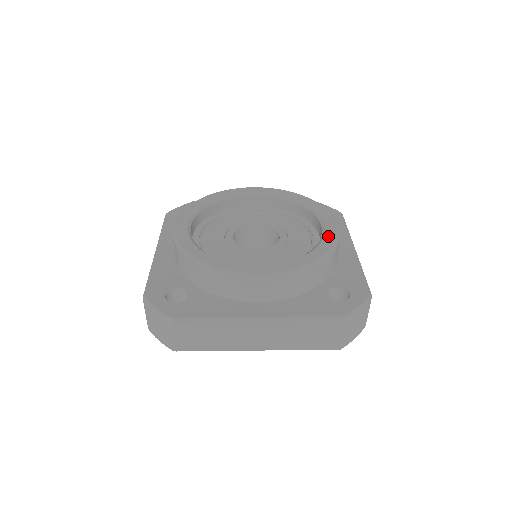
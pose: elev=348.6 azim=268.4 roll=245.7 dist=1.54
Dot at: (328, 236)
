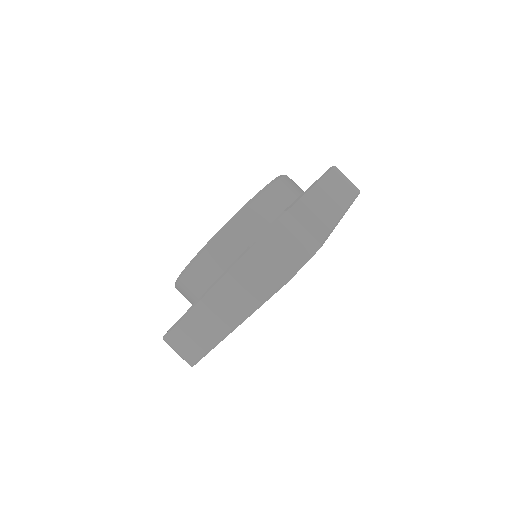
Dot at: occluded
